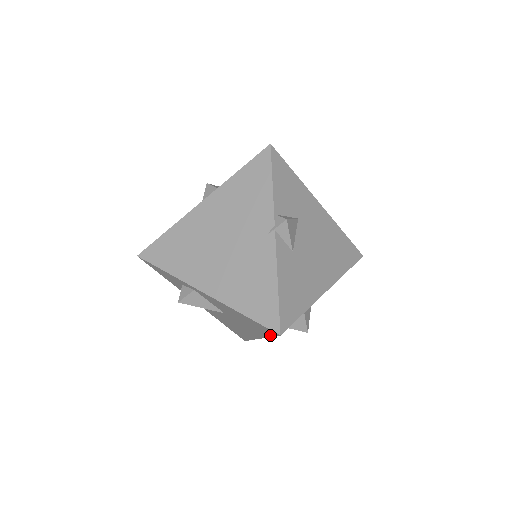
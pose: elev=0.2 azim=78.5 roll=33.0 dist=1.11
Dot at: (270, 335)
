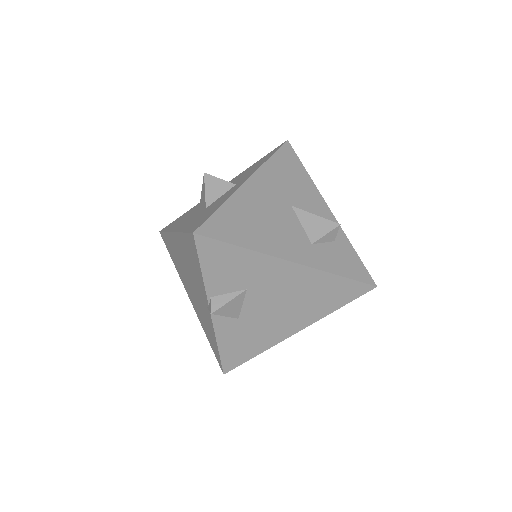
Dot at: occluded
